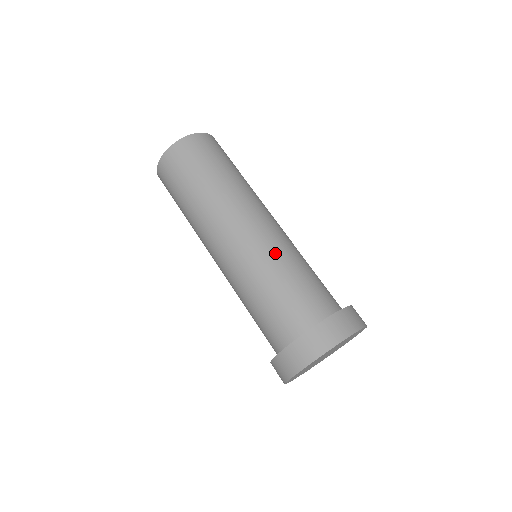
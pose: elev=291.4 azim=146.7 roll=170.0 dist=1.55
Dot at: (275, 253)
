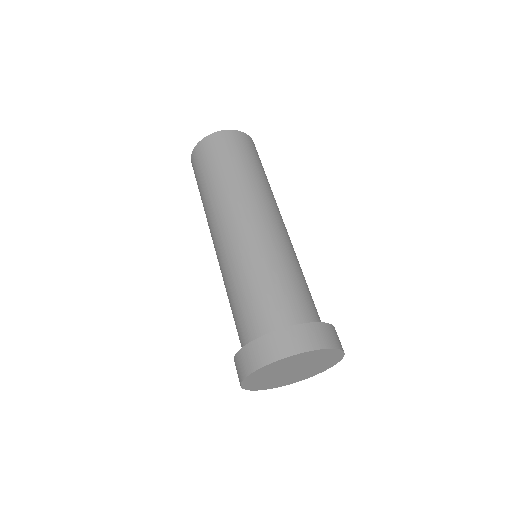
Dot at: (257, 254)
